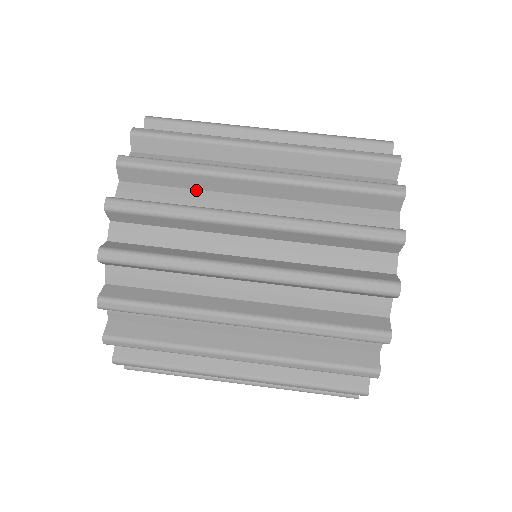
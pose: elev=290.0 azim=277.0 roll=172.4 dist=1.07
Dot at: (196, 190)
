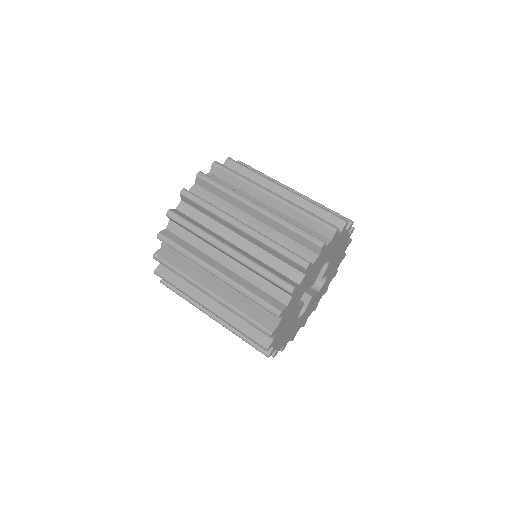
Dot at: (201, 240)
